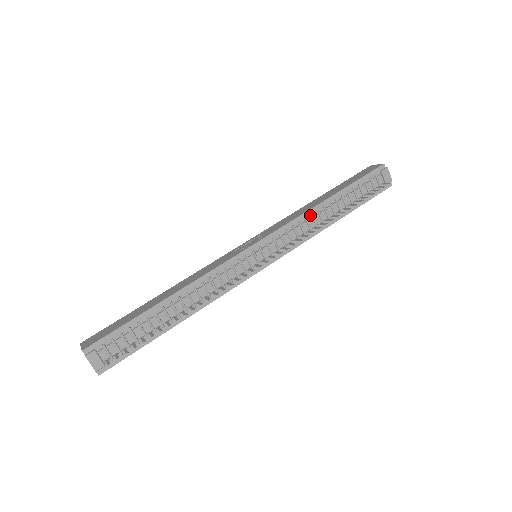
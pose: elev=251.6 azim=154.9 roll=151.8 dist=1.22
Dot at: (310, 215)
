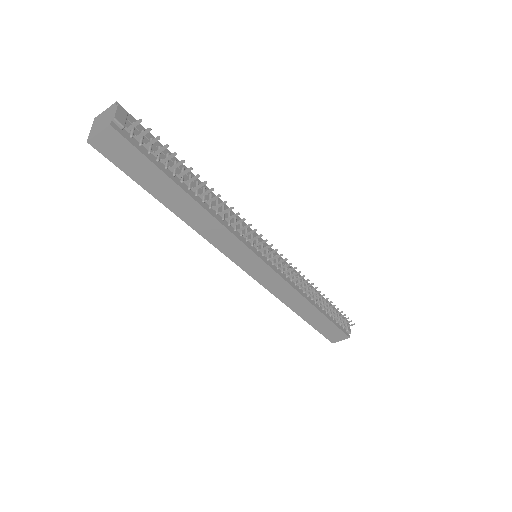
Dot at: (301, 279)
